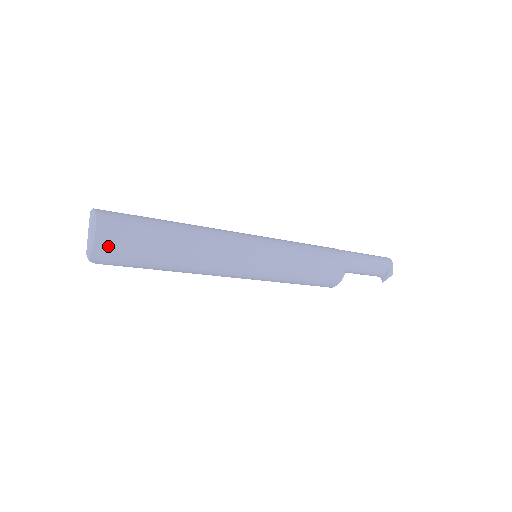
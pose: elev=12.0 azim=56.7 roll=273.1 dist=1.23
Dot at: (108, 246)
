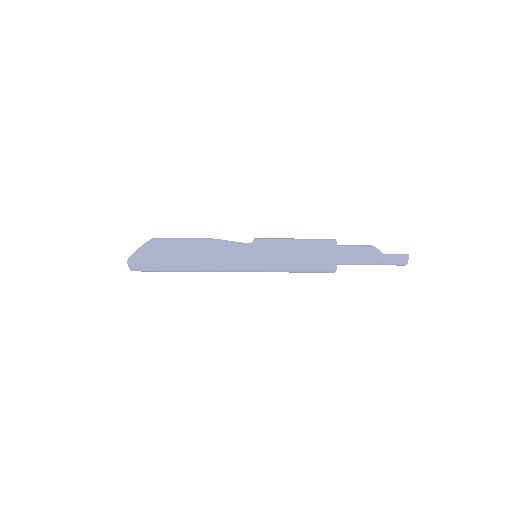
Dot at: occluded
